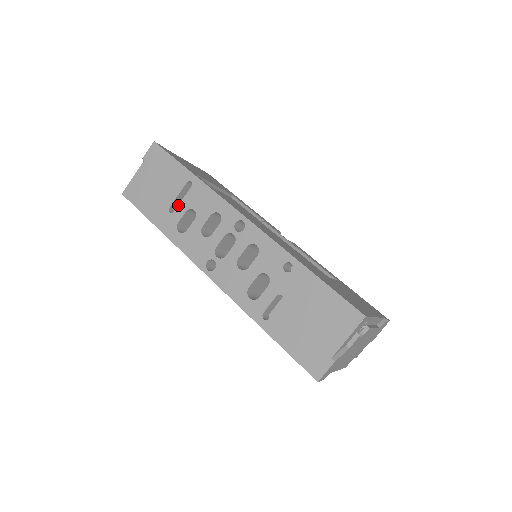
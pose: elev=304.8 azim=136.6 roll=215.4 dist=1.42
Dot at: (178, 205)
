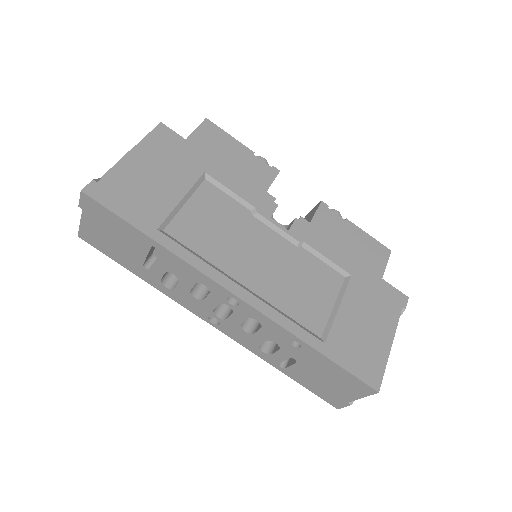
Dot at: occluded
